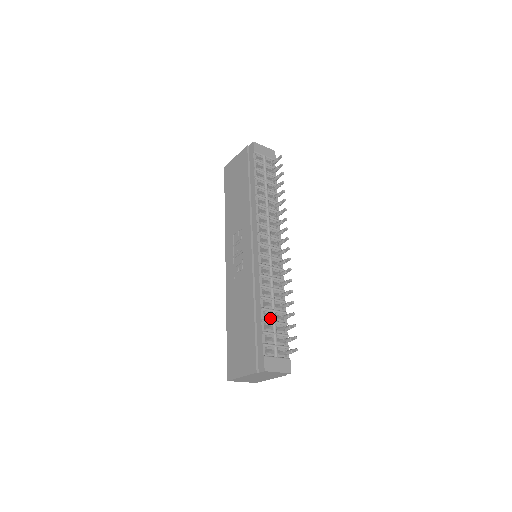
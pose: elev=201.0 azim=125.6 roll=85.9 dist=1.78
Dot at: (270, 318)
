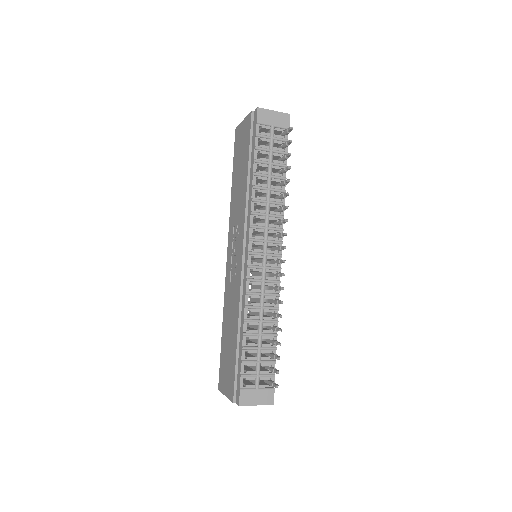
Dot at: (254, 344)
